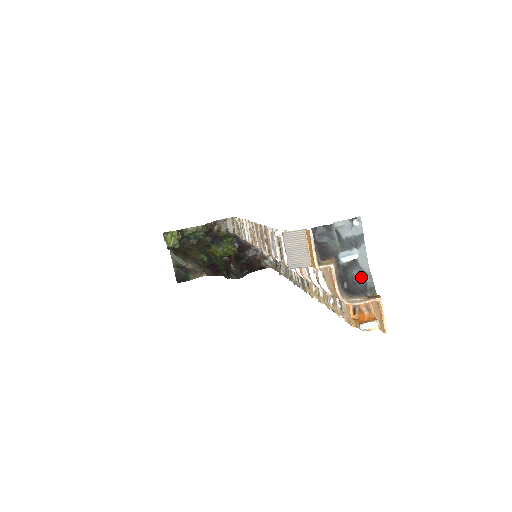
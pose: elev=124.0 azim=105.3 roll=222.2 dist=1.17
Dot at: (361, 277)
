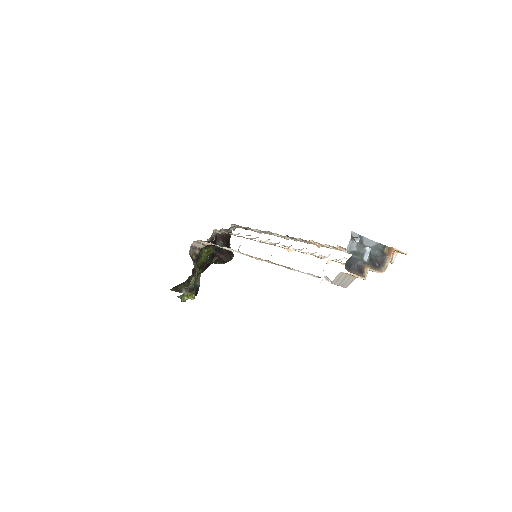
Dot at: (376, 250)
